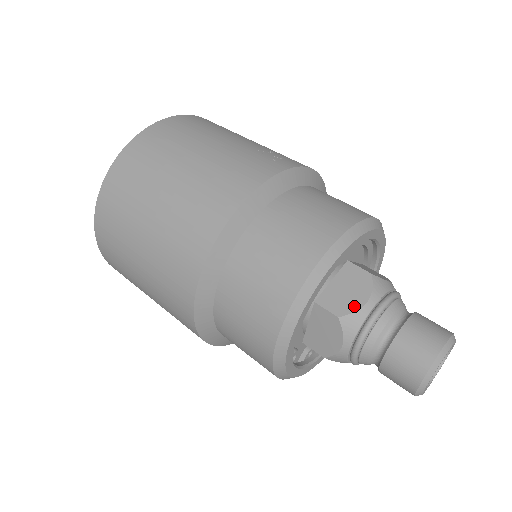
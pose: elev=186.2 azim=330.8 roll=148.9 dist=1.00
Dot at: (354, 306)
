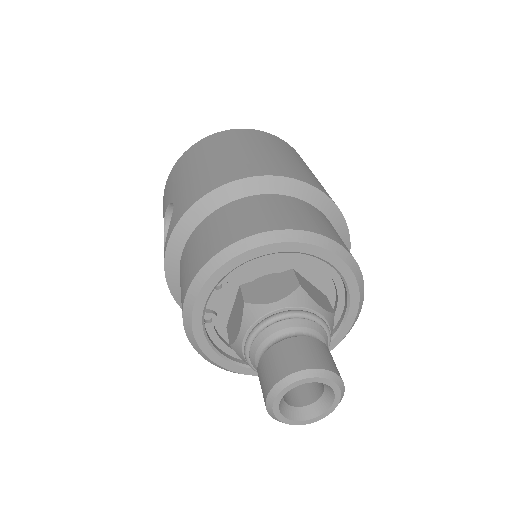
Dot at: (313, 297)
